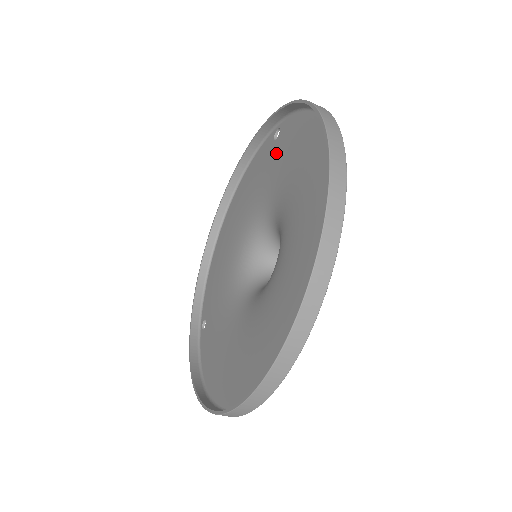
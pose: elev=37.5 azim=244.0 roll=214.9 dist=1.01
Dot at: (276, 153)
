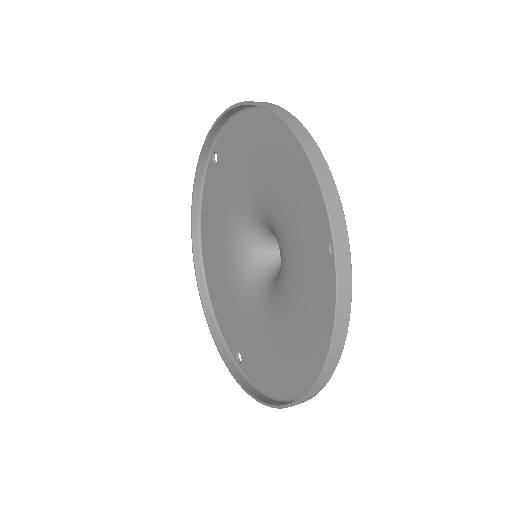
Dot at: (315, 262)
